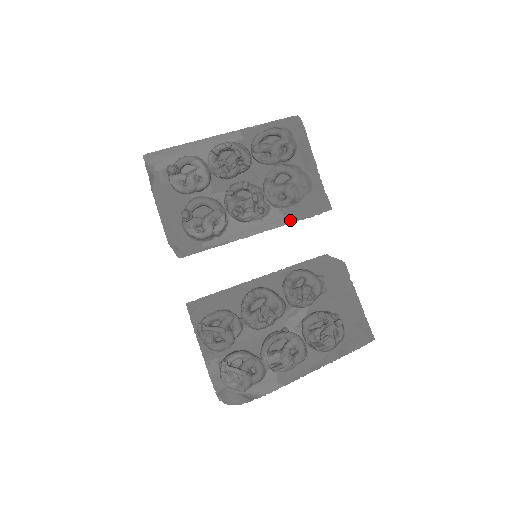
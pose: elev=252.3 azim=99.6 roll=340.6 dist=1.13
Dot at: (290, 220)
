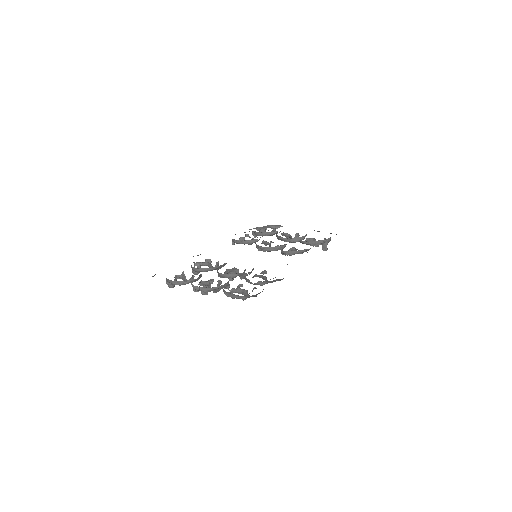
Dot at: occluded
